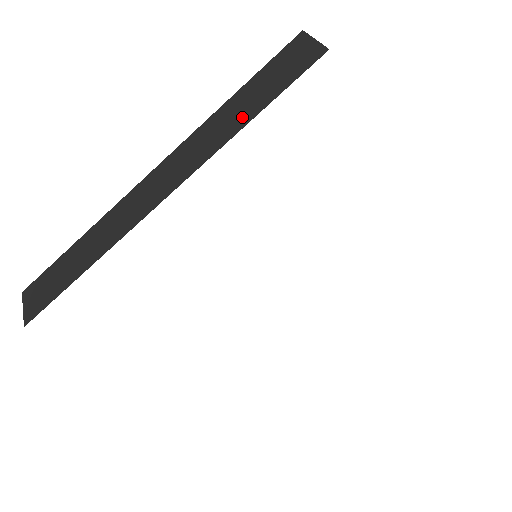
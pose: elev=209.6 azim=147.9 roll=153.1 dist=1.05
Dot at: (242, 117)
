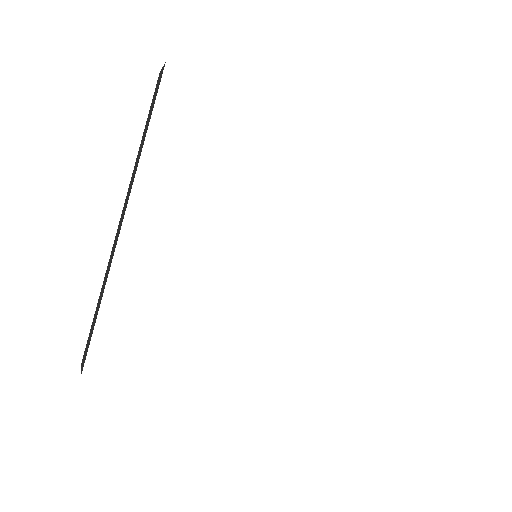
Dot at: occluded
